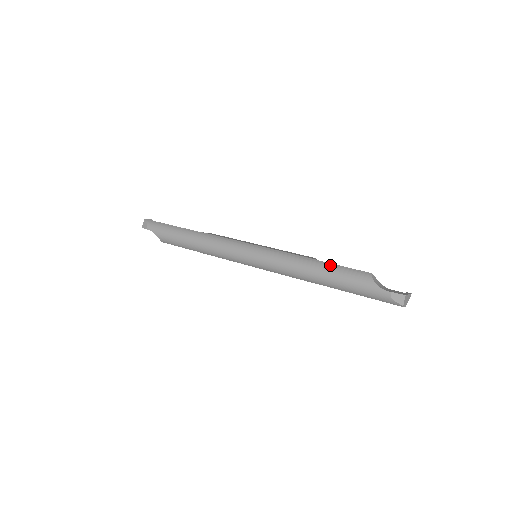
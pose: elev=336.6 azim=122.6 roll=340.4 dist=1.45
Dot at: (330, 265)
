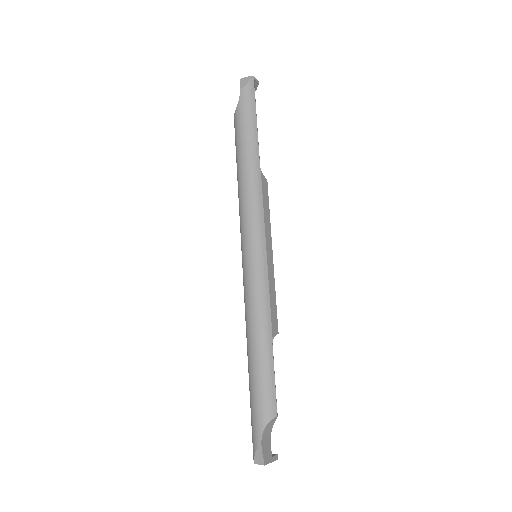
Dot at: (270, 362)
